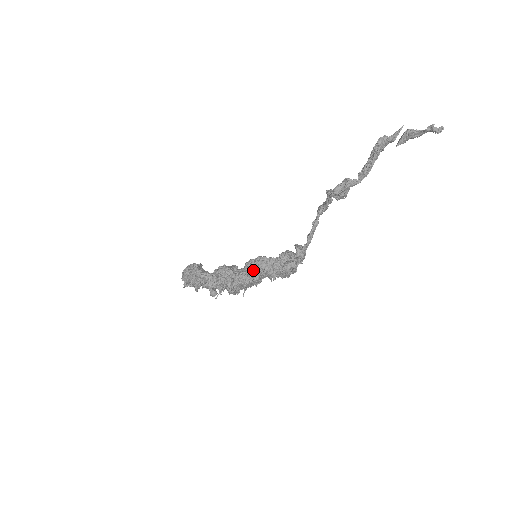
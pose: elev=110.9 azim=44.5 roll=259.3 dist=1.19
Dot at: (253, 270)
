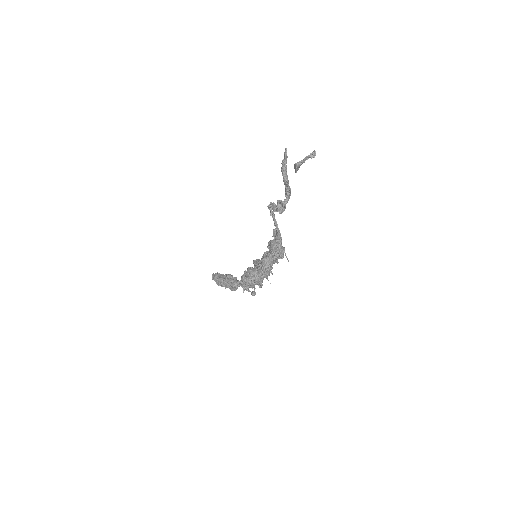
Dot at: (266, 272)
